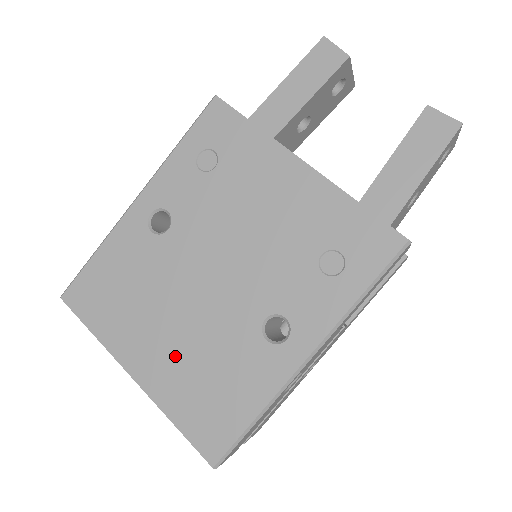
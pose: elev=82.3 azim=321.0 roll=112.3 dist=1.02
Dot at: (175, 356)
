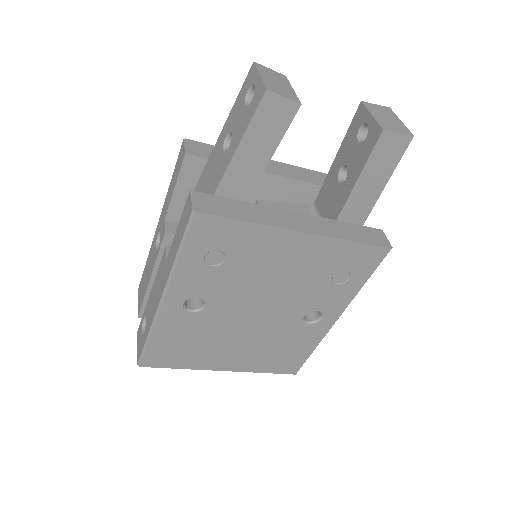
Dot at: (249, 353)
